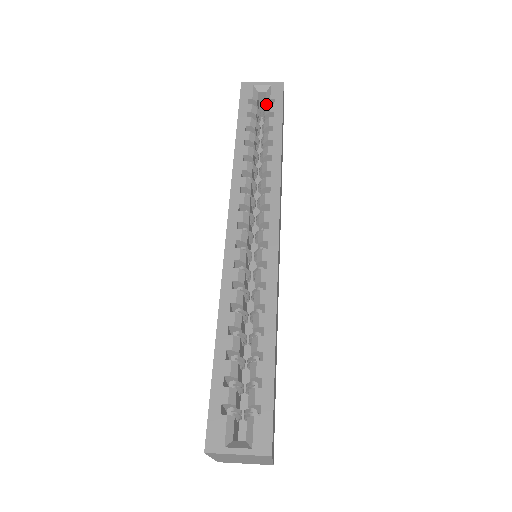
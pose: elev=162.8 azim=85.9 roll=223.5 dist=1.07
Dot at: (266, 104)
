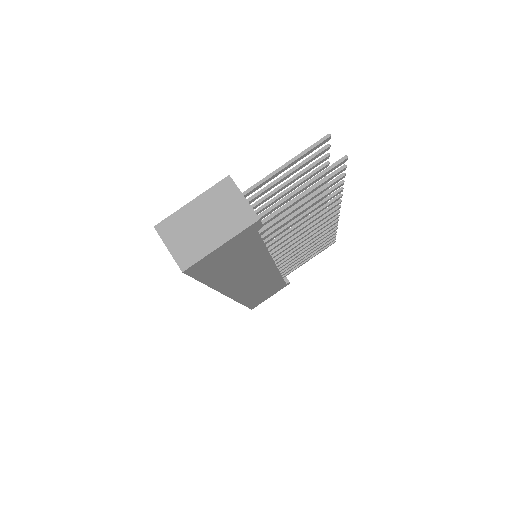
Dot at: occluded
